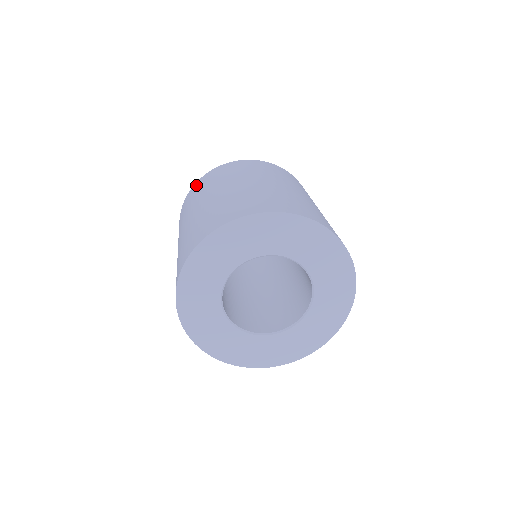
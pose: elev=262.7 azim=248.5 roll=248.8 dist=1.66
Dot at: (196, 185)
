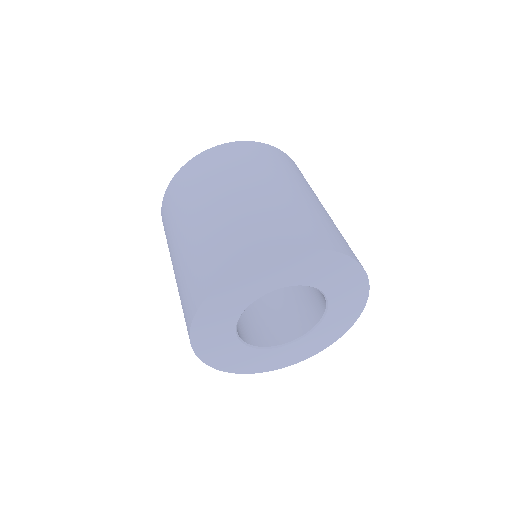
Dot at: (183, 173)
